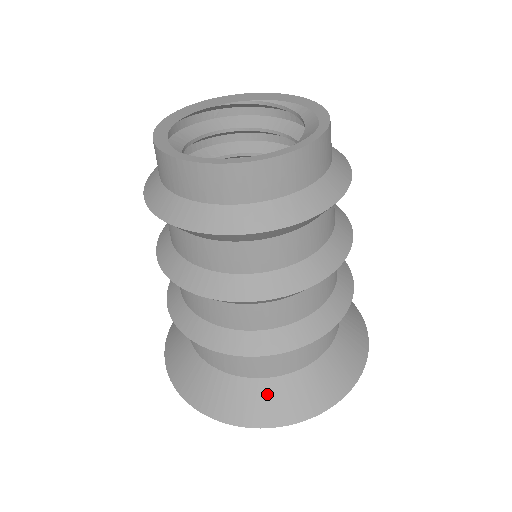
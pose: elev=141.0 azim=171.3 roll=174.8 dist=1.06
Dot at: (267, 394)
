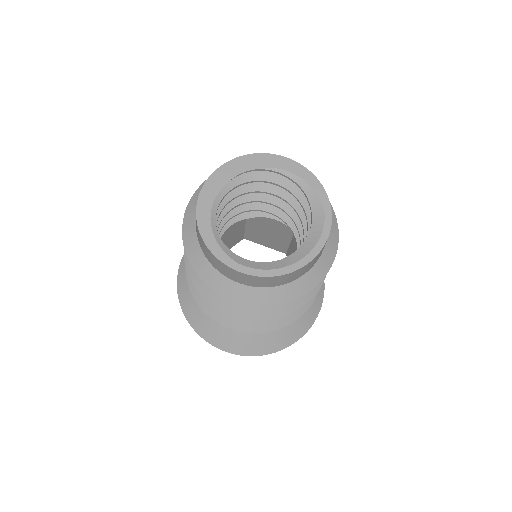
Dot at: (274, 335)
